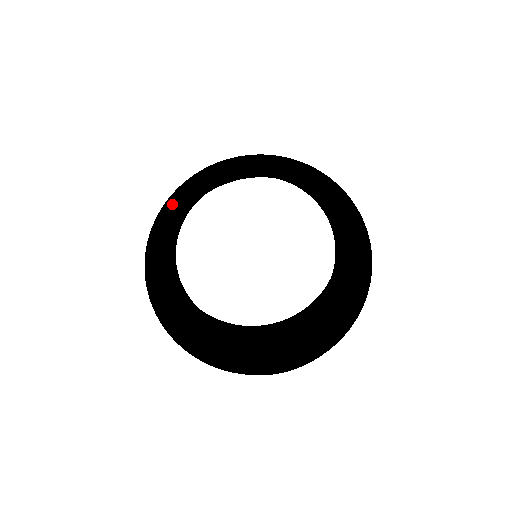
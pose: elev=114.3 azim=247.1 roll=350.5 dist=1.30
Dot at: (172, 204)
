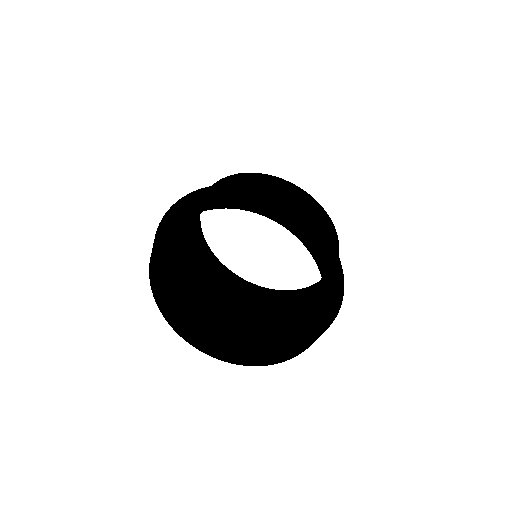
Dot at: (168, 246)
